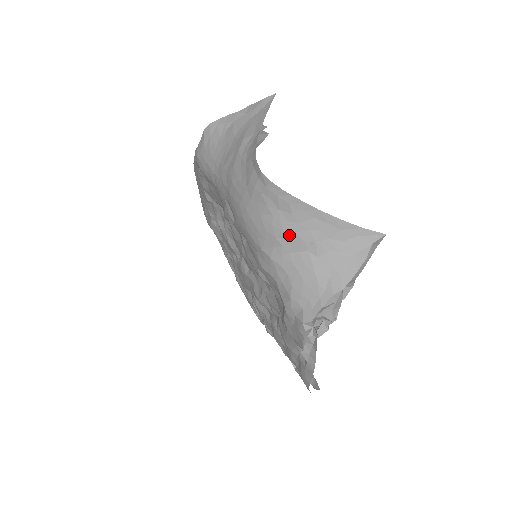
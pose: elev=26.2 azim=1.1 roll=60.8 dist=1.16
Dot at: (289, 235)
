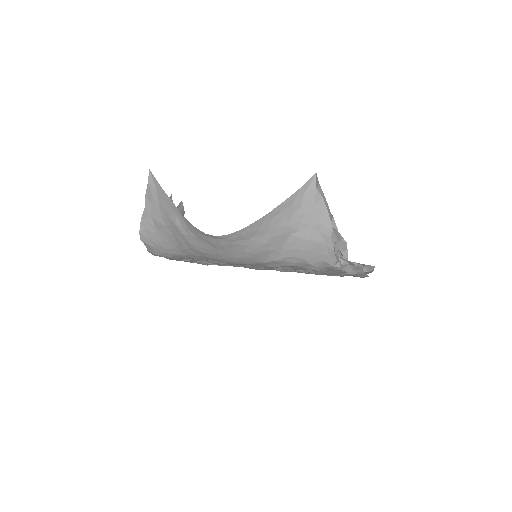
Dot at: (271, 241)
